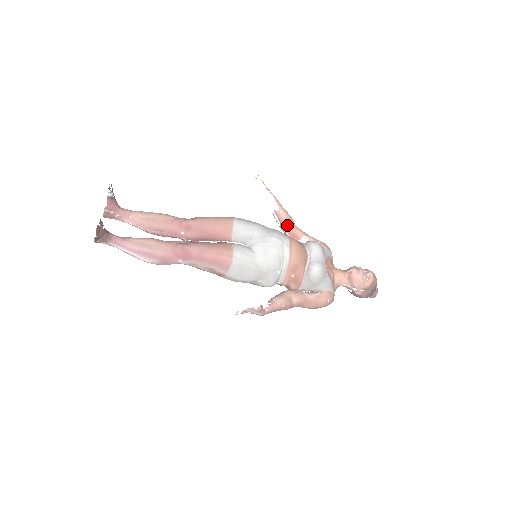
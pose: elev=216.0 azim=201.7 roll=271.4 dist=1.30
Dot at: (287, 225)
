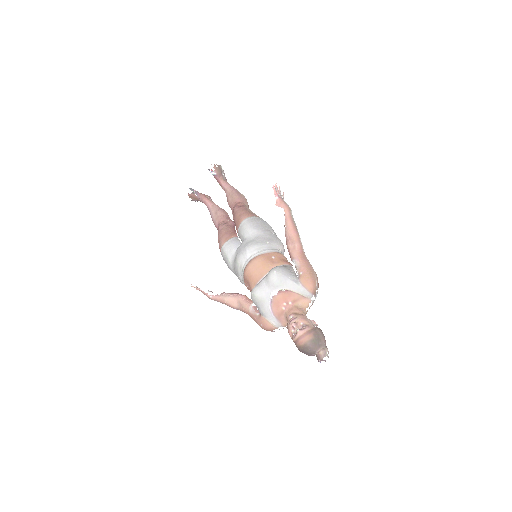
Dot at: (287, 242)
